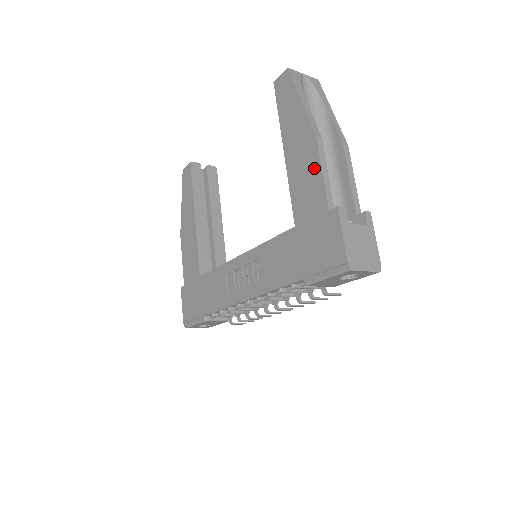
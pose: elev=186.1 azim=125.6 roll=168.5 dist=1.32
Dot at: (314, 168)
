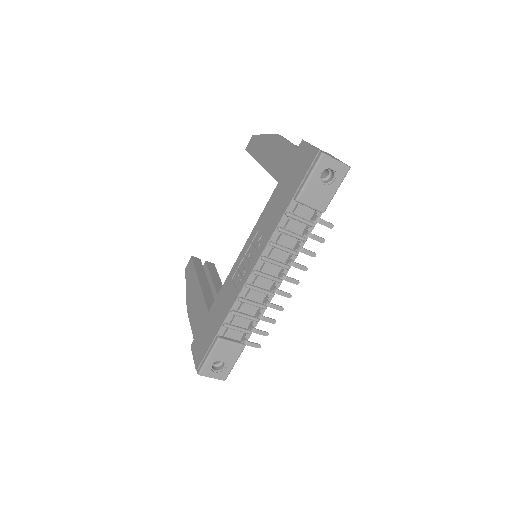
Dot at: (281, 145)
